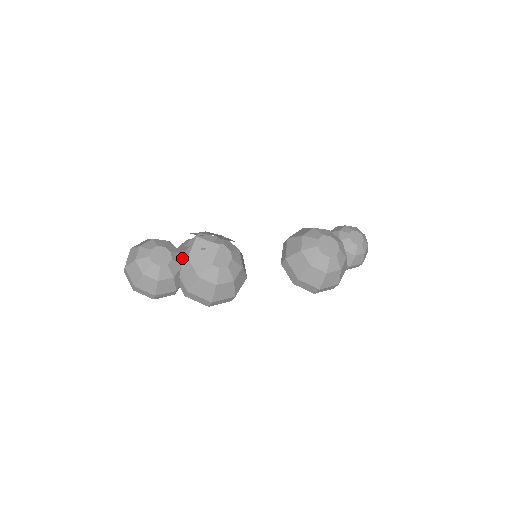
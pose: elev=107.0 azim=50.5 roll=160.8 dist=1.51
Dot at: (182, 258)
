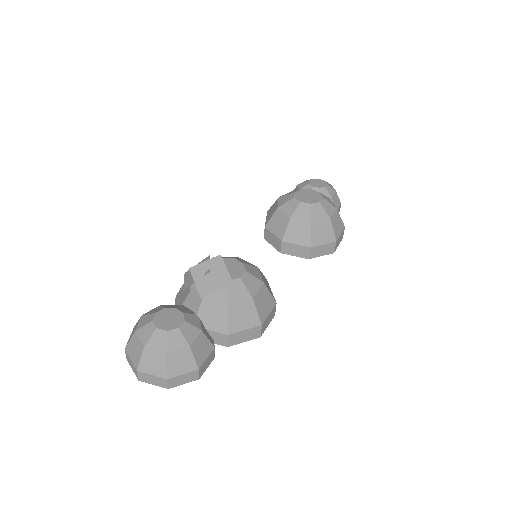
Dot at: (191, 308)
